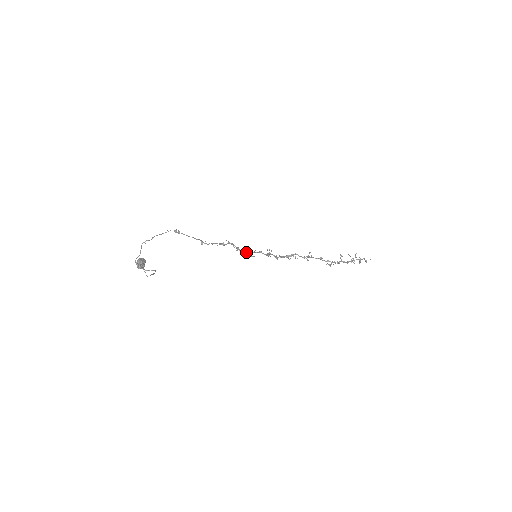
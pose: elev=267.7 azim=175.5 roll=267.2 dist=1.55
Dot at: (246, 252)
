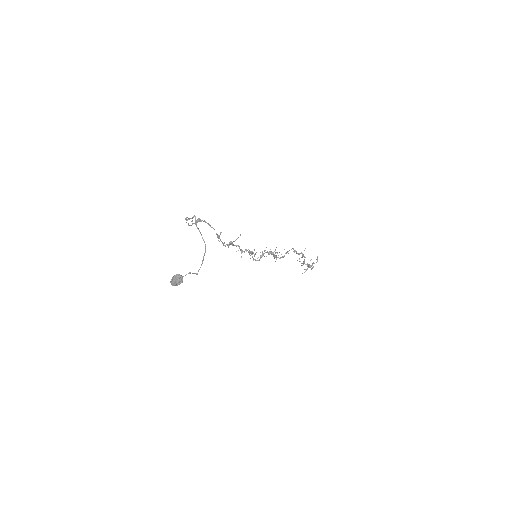
Dot at: (248, 252)
